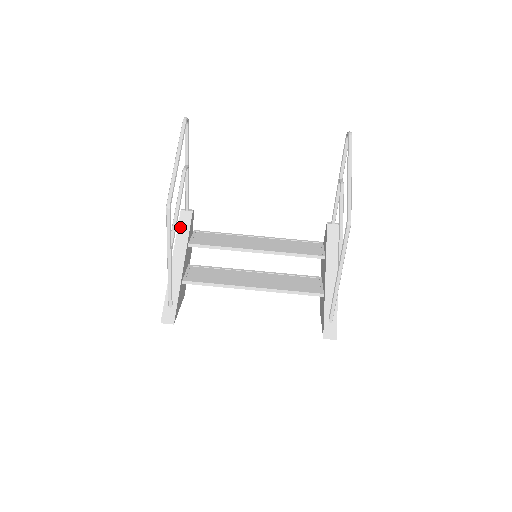
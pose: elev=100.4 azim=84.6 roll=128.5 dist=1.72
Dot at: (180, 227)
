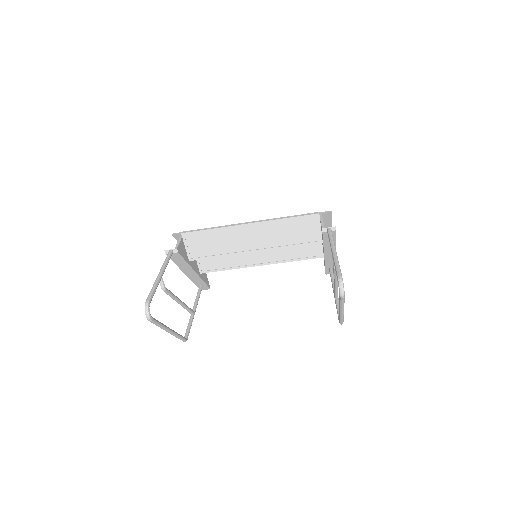
Dot at: (175, 261)
